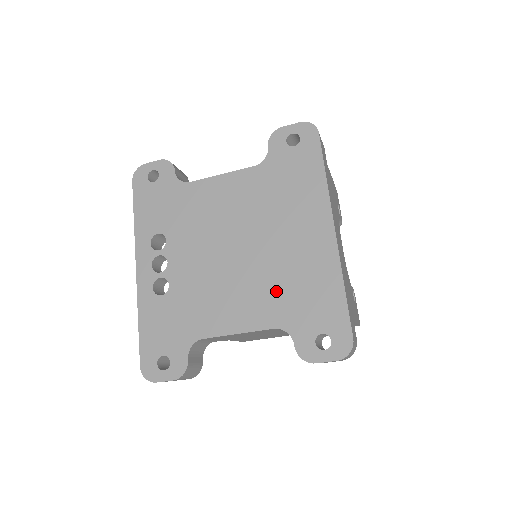
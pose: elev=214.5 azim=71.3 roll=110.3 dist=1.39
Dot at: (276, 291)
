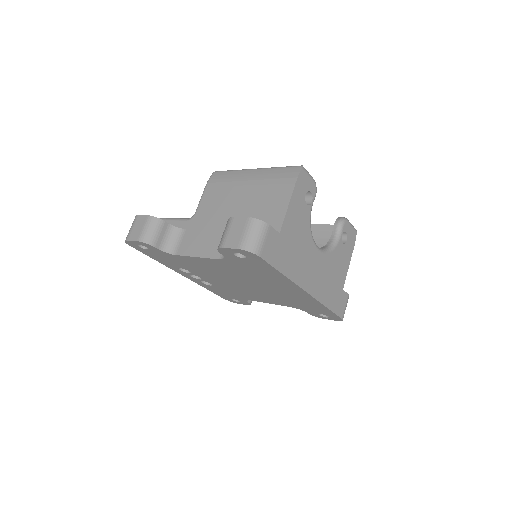
Dot at: (283, 300)
